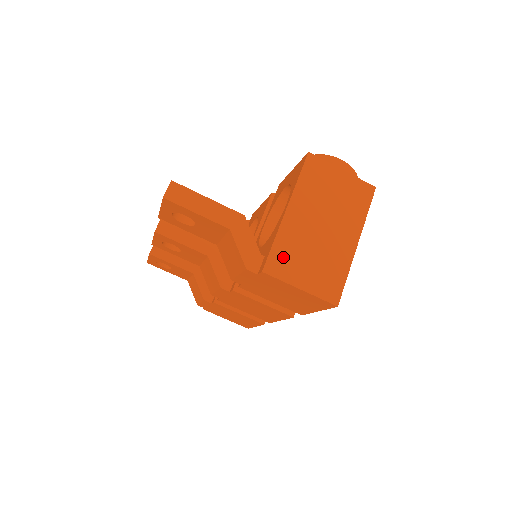
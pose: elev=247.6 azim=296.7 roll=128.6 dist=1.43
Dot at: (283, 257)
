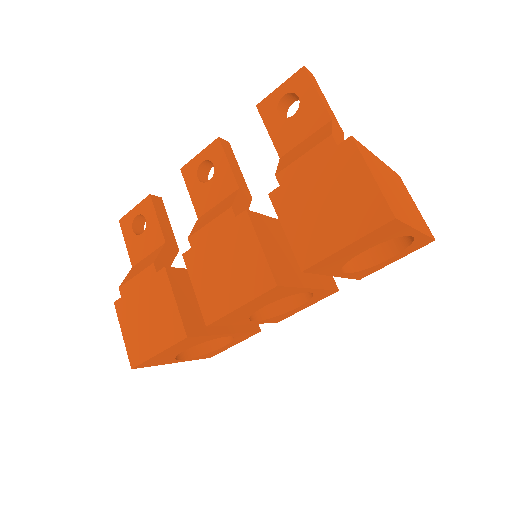
Dot at: (368, 156)
